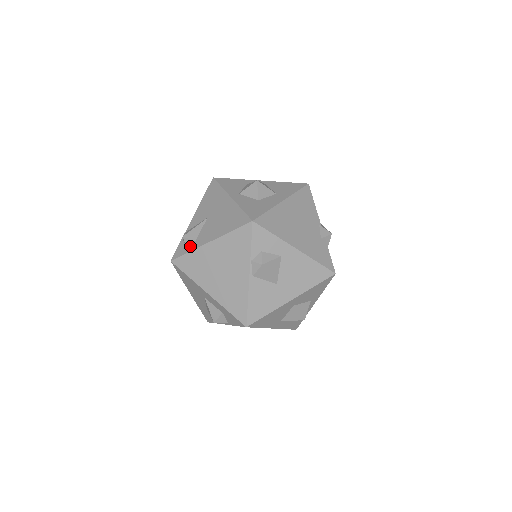
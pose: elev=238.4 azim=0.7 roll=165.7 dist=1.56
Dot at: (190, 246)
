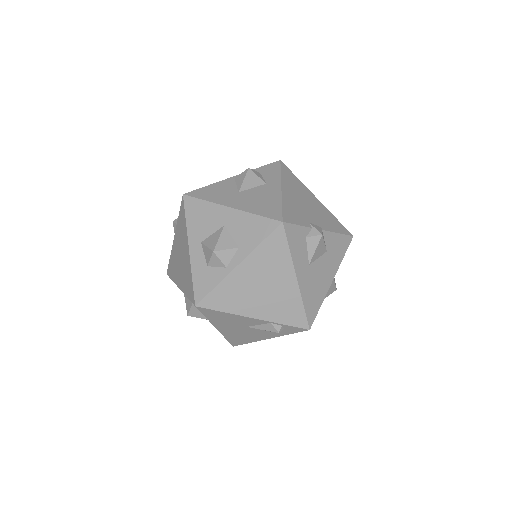
Dot at: occluded
